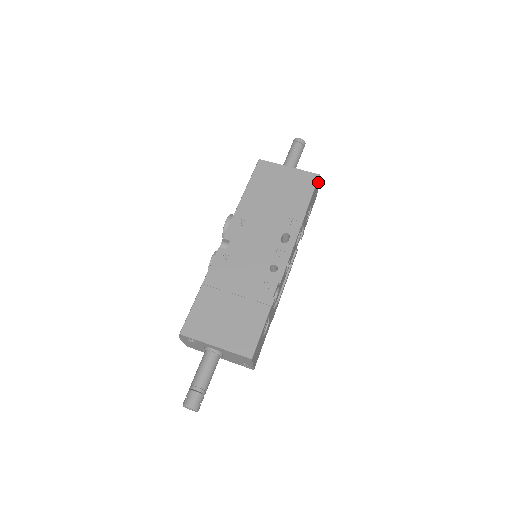
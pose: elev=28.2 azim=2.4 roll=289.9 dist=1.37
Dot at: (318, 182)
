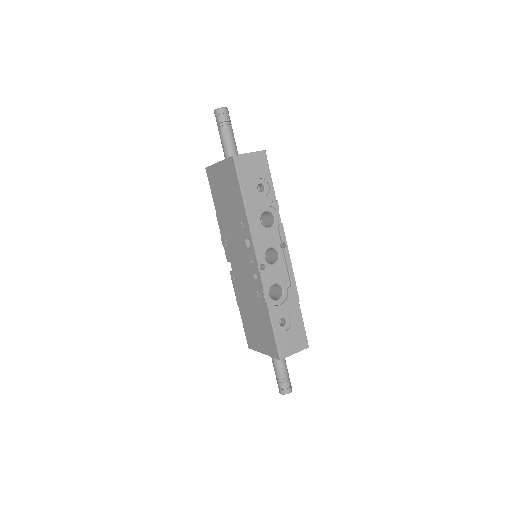
Dot at: (243, 156)
